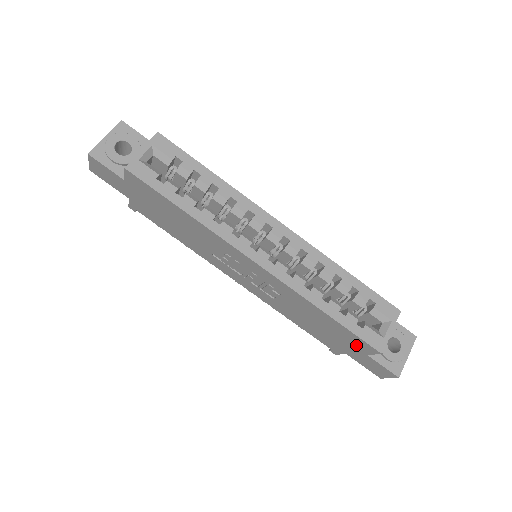
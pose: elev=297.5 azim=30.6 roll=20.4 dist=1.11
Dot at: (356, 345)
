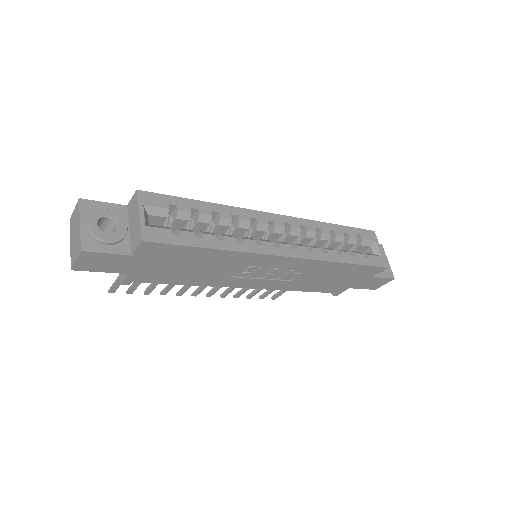
Dot at: (365, 274)
